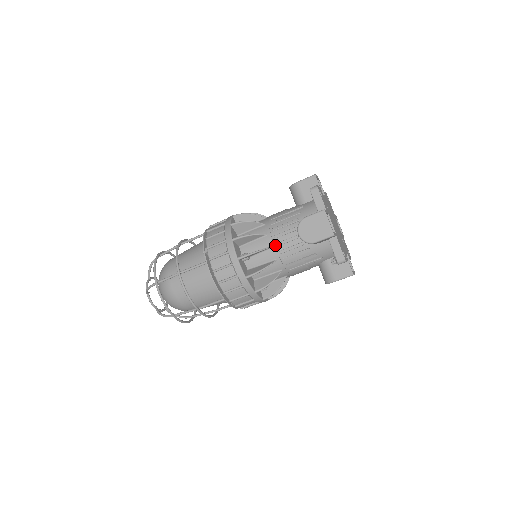
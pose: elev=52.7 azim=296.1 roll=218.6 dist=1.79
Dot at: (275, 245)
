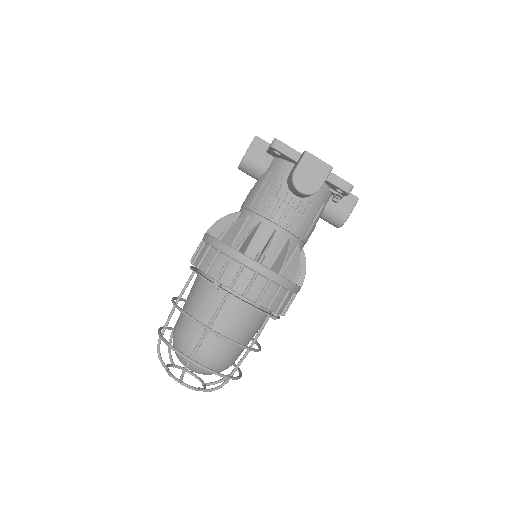
Dot at: (278, 224)
